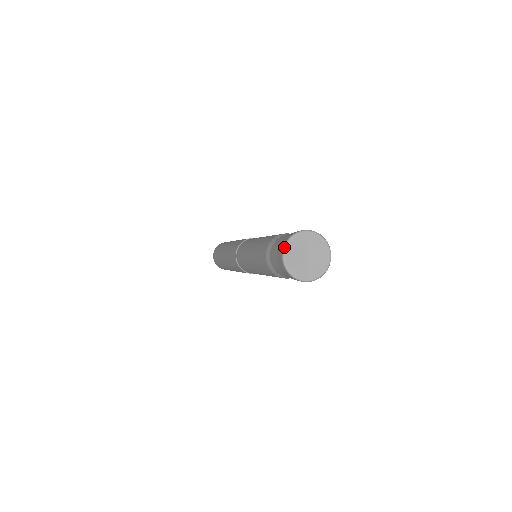
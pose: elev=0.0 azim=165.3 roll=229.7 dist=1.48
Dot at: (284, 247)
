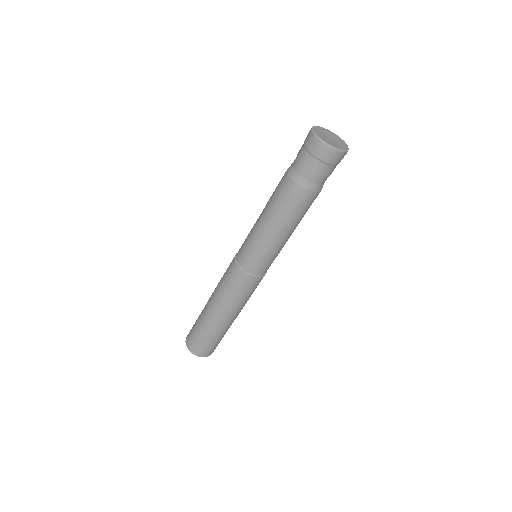
Dot at: (315, 126)
